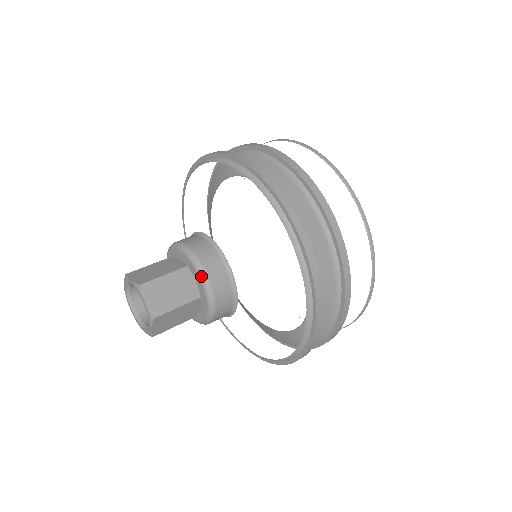
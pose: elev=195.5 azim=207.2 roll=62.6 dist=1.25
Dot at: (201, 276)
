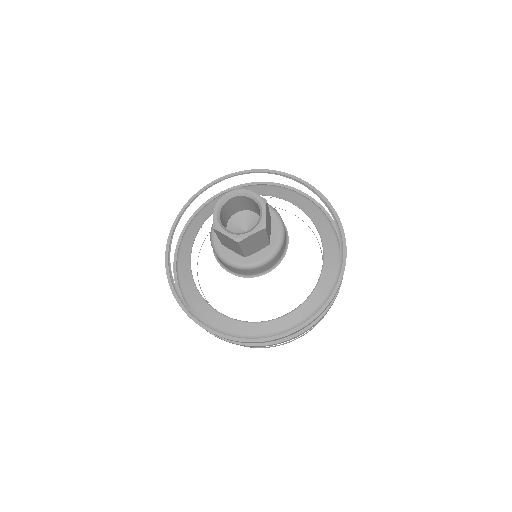
Dot at: (282, 230)
